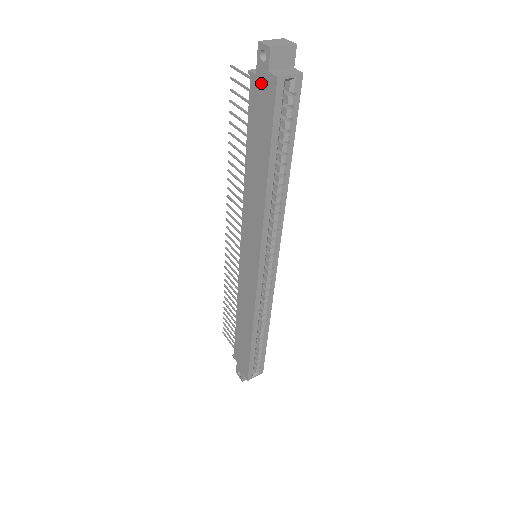
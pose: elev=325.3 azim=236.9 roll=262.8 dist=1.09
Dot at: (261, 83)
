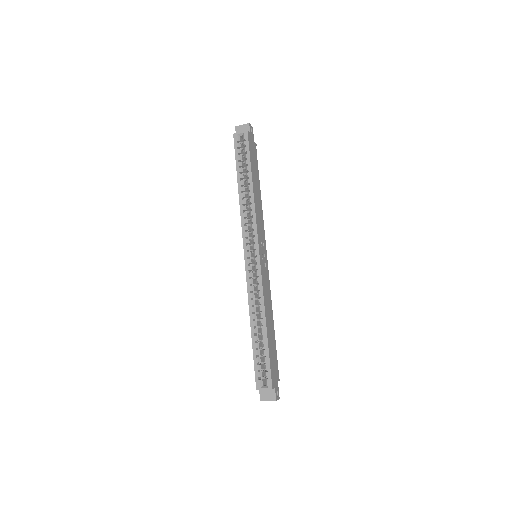
Dot at: occluded
